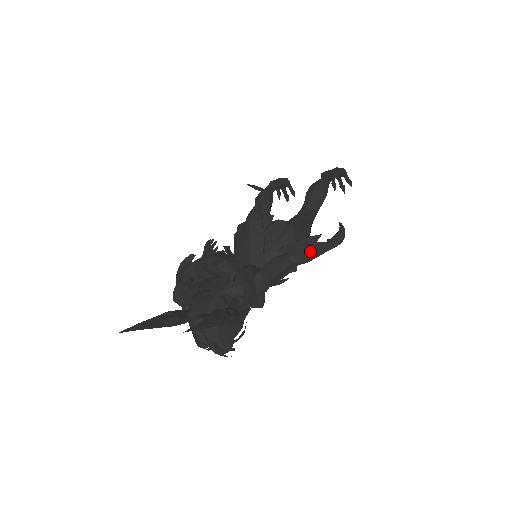
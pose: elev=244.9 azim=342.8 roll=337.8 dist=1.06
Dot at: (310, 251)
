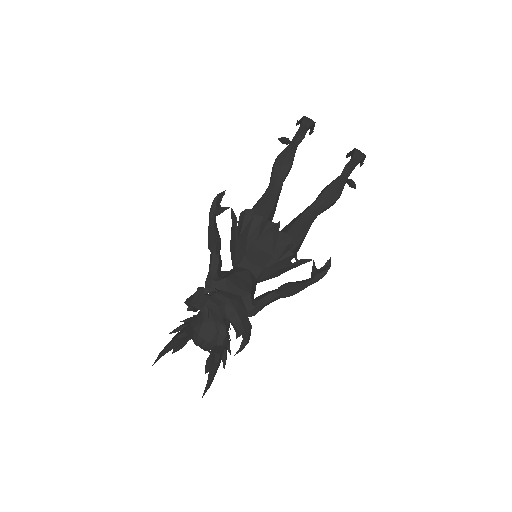
Dot at: (297, 291)
